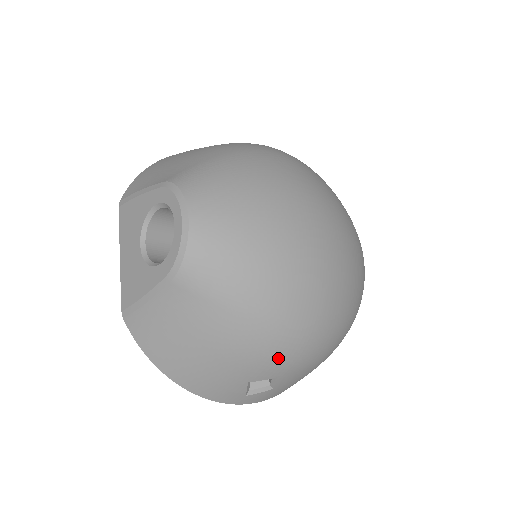
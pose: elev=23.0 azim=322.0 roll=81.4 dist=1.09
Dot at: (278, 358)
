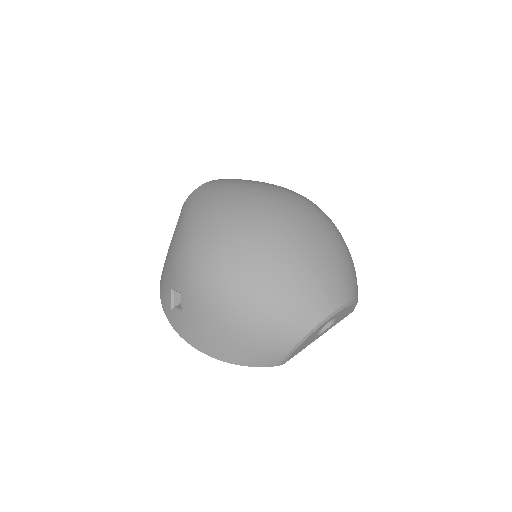
Dot at: (181, 267)
